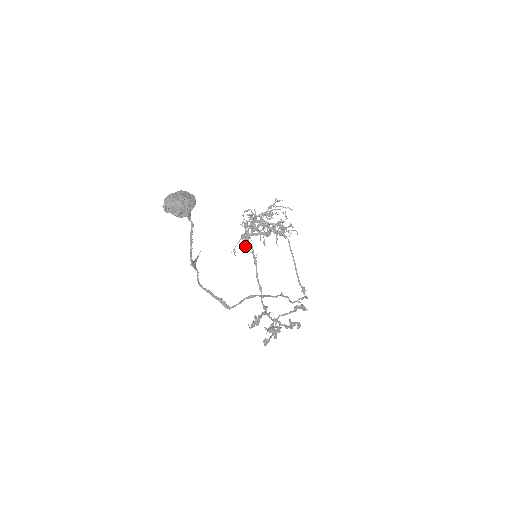
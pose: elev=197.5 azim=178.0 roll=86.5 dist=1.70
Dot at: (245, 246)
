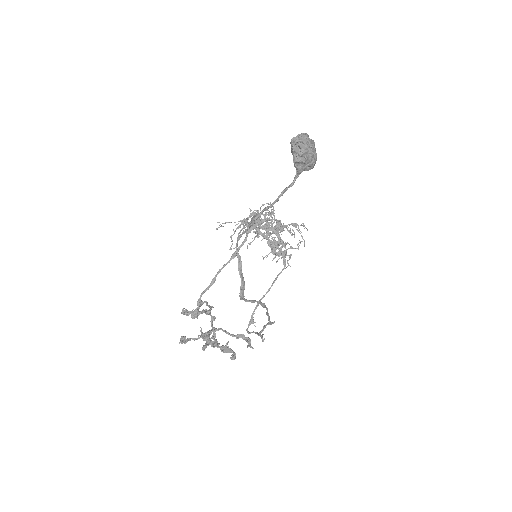
Dot at: occluded
